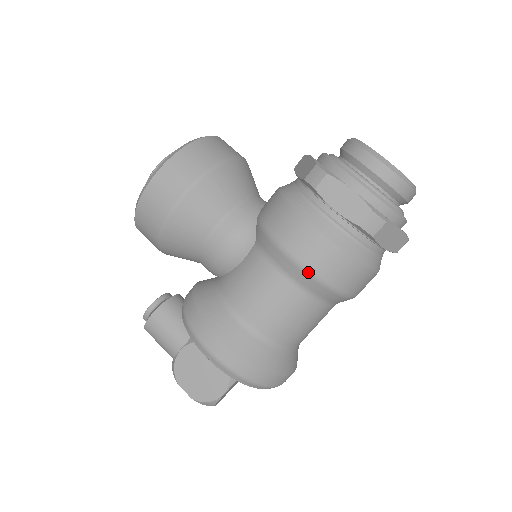
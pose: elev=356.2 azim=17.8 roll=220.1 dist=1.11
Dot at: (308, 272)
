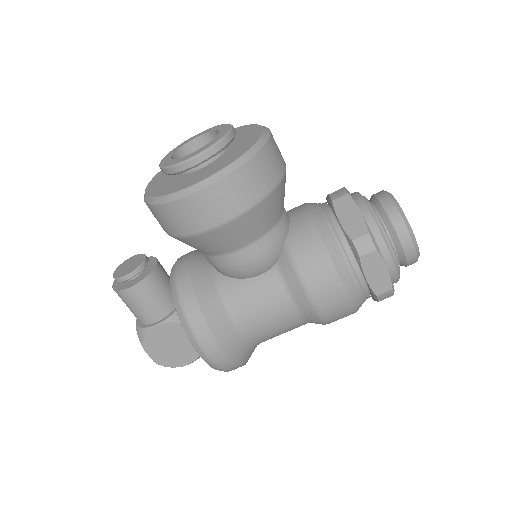
Dot at: (319, 315)
